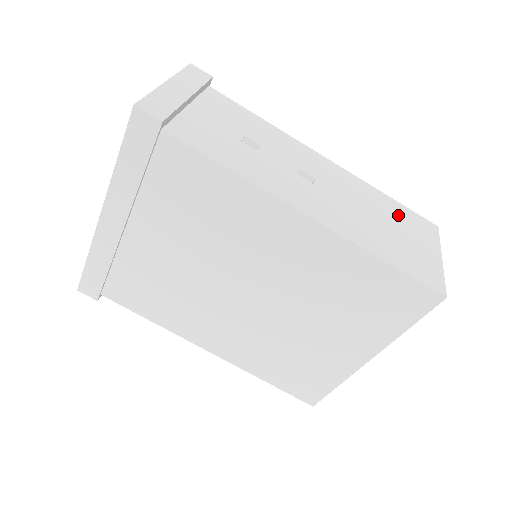
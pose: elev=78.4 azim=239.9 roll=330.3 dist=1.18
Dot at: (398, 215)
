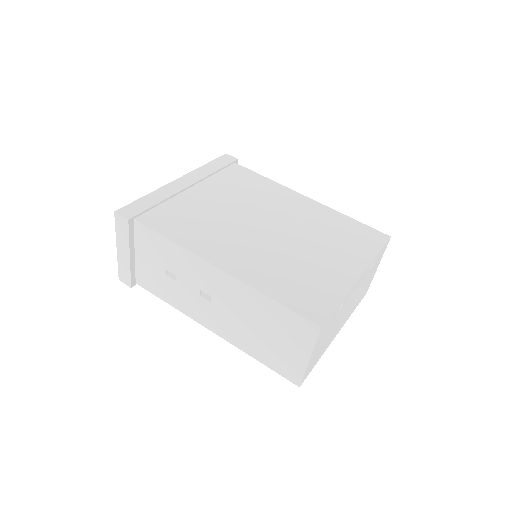
Dot at: occluded
